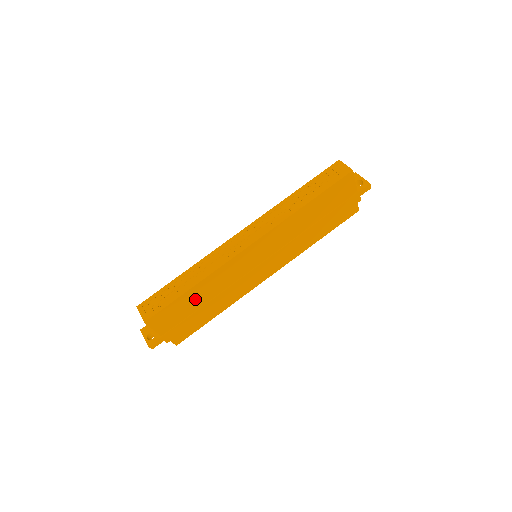
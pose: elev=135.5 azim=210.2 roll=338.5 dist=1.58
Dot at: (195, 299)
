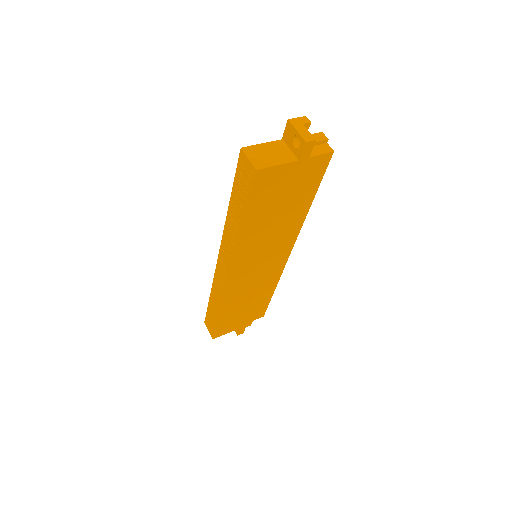
Dot at: (234, 311)
